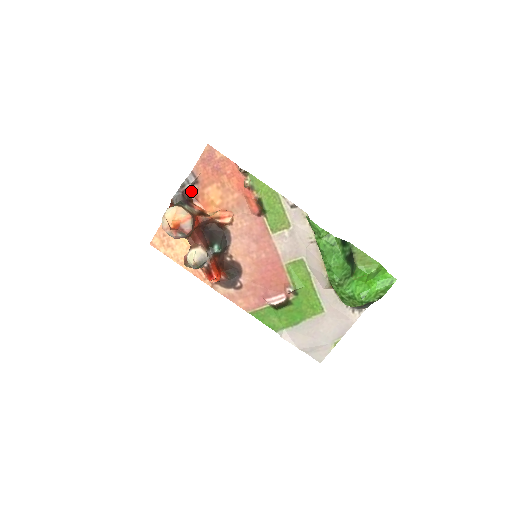
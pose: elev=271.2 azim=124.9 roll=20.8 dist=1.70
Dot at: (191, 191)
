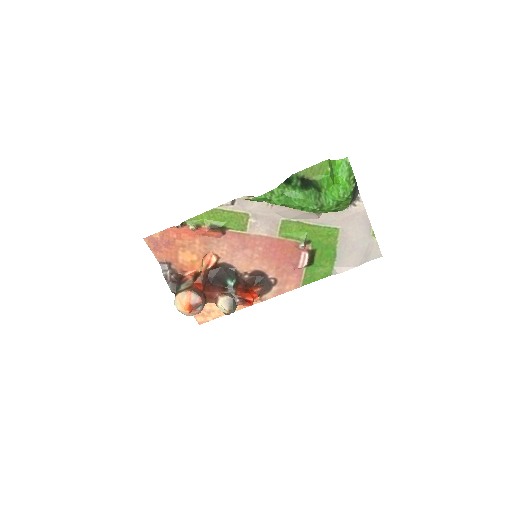
Dot at: (174, 272)
